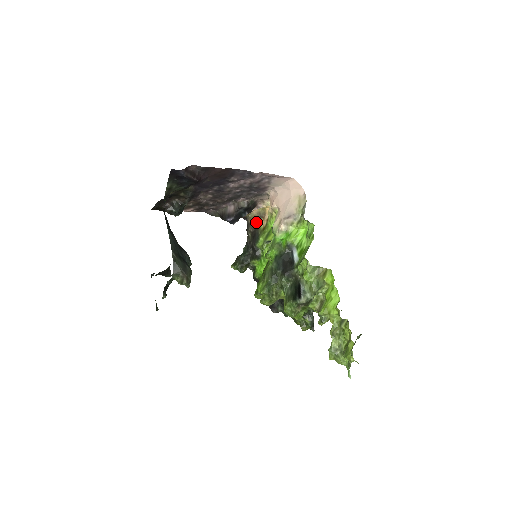
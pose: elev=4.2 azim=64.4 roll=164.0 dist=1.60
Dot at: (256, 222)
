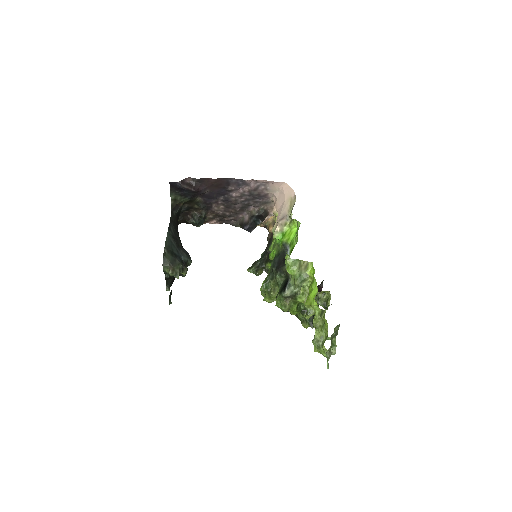
Dot at: (271, 229)
